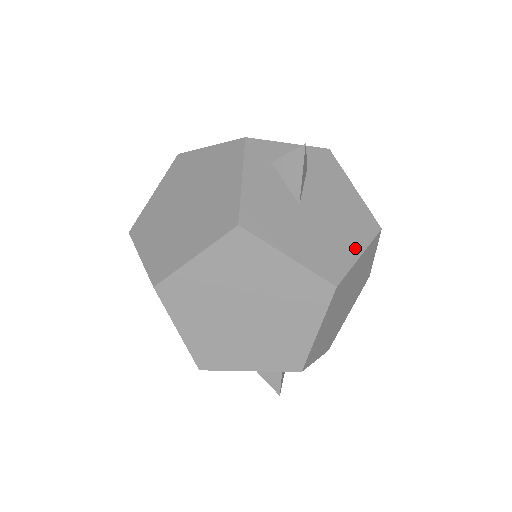
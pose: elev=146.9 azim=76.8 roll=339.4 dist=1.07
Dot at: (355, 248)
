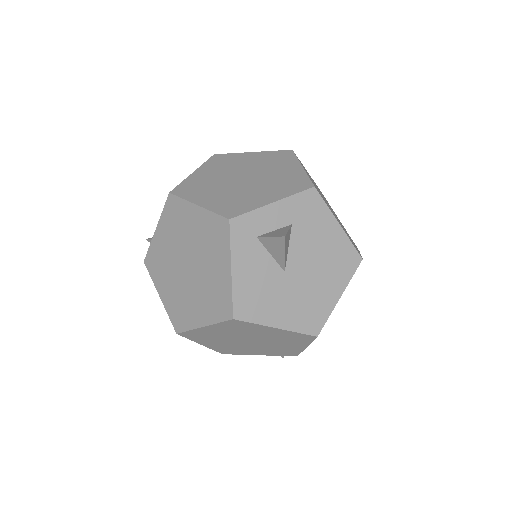
Dot at: (335, 292)
